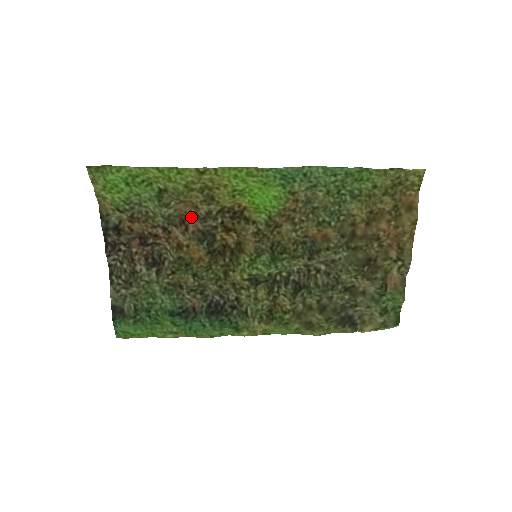
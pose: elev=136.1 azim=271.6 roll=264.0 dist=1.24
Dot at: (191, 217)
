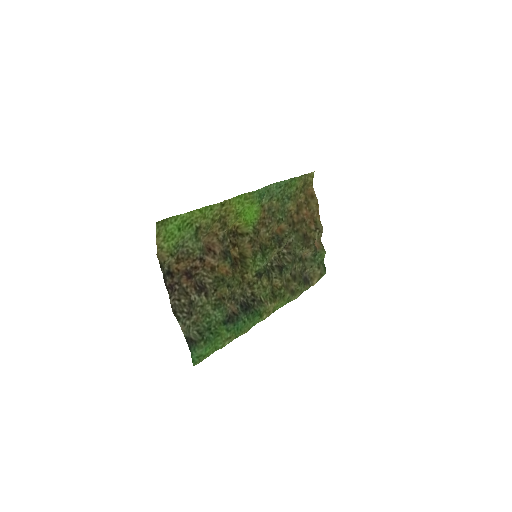
Dot at: (214, 244)
